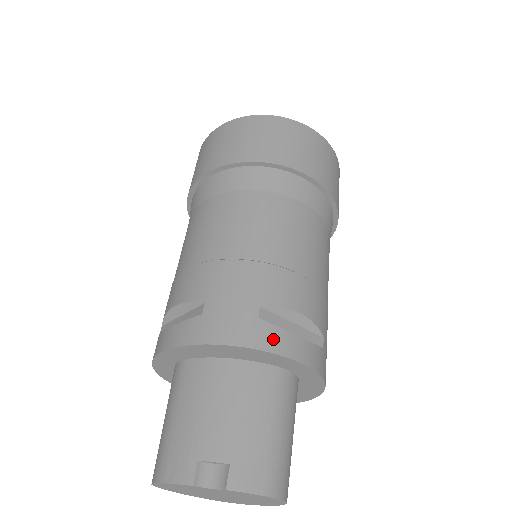
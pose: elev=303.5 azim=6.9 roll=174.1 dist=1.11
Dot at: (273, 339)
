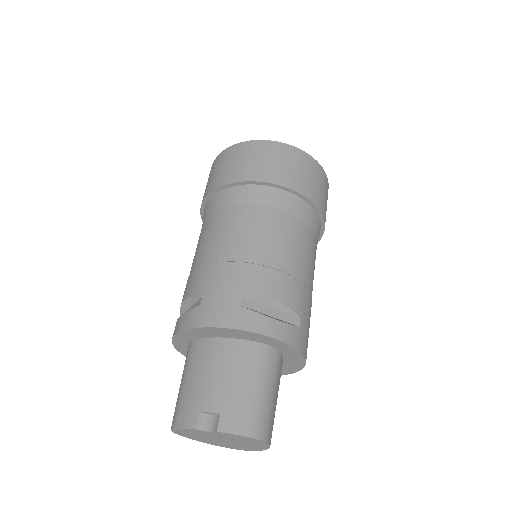
Dot at: (251, 321)
